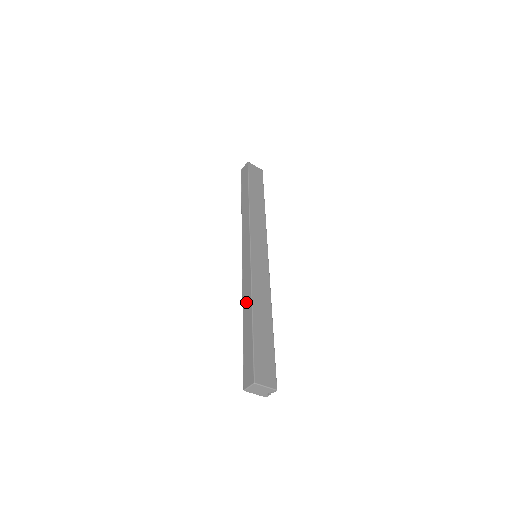
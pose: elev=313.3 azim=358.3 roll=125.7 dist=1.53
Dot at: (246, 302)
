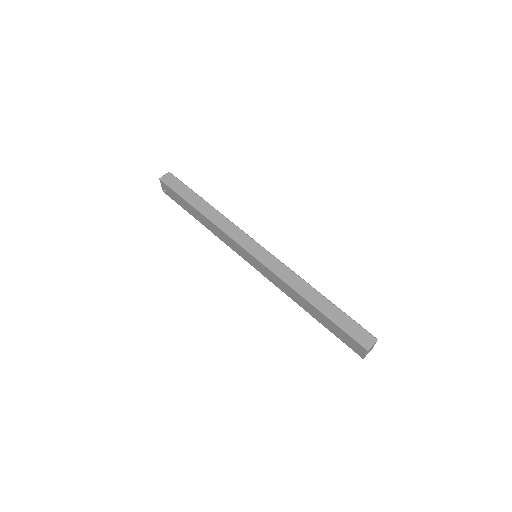
Dot at: (302, 288)
